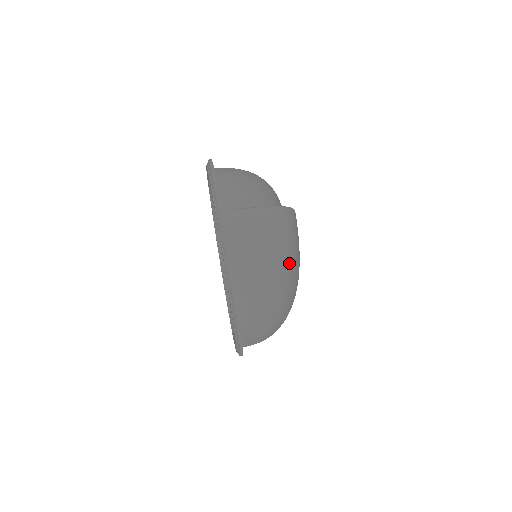
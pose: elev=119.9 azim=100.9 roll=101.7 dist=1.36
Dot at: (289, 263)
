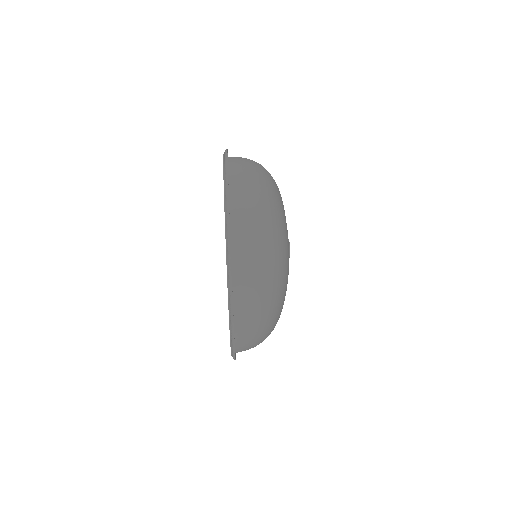
Dot at: (272, 197)
